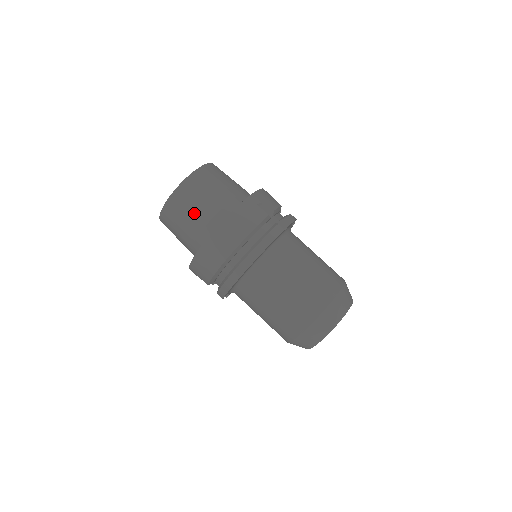
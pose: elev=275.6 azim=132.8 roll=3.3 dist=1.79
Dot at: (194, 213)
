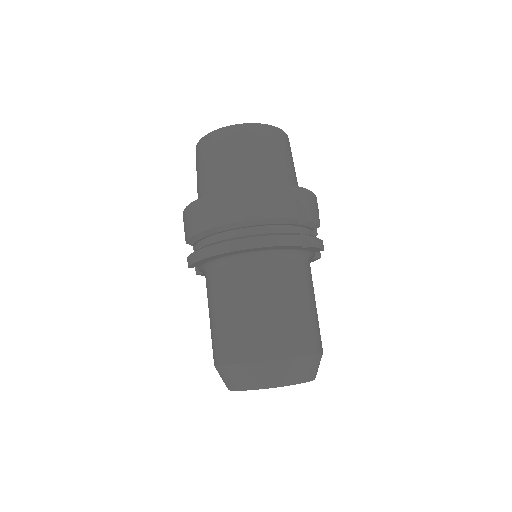
Dot at: (229, 161)
